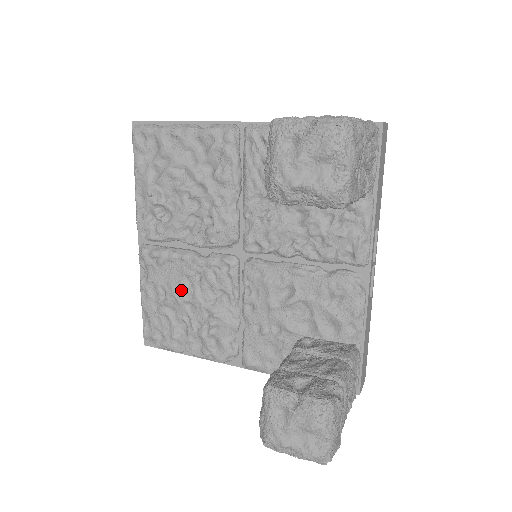
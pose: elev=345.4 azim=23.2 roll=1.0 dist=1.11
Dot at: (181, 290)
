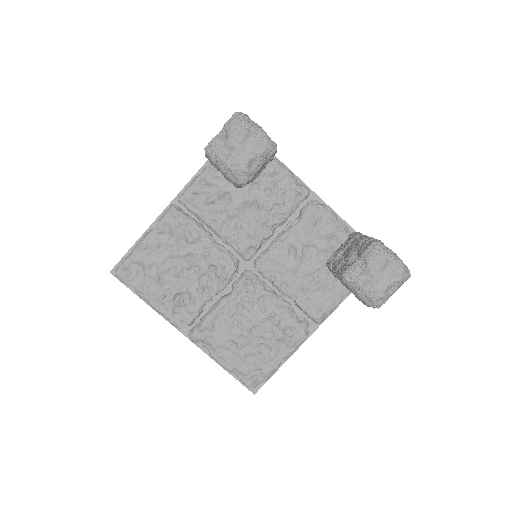
Dot at: (239, 327)
